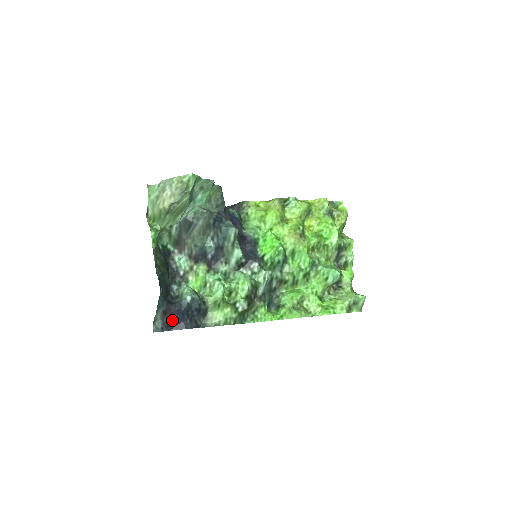
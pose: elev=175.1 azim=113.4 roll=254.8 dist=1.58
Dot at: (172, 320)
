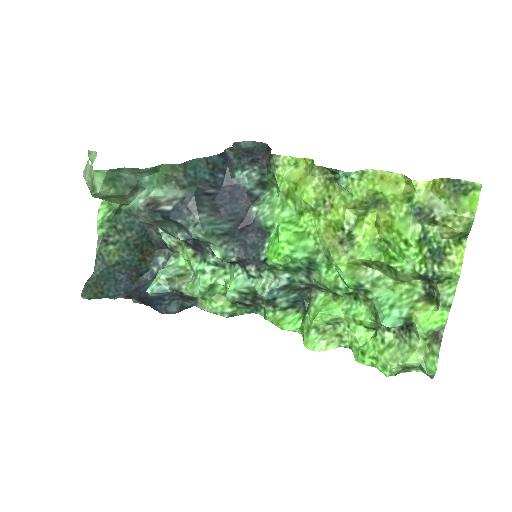
Dot at: (144, 301)
